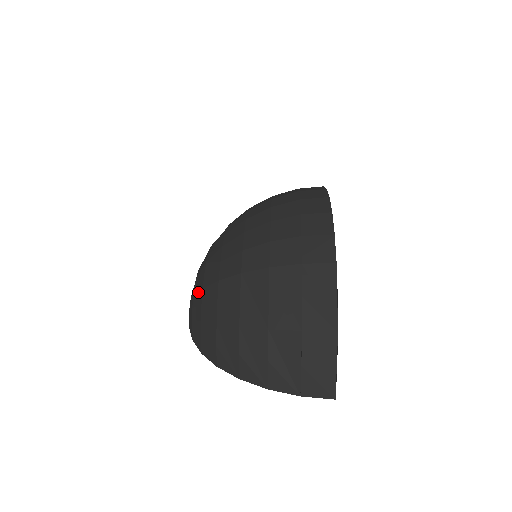
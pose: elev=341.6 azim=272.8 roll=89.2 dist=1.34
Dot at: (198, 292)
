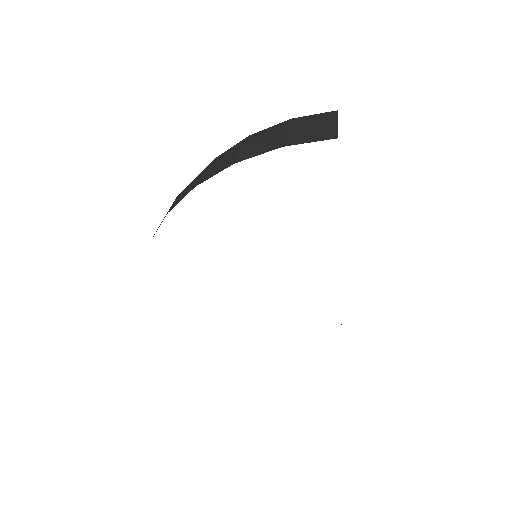
Dot at: occluded
